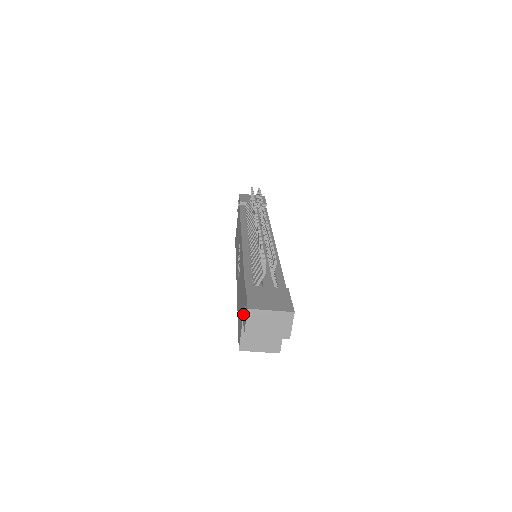
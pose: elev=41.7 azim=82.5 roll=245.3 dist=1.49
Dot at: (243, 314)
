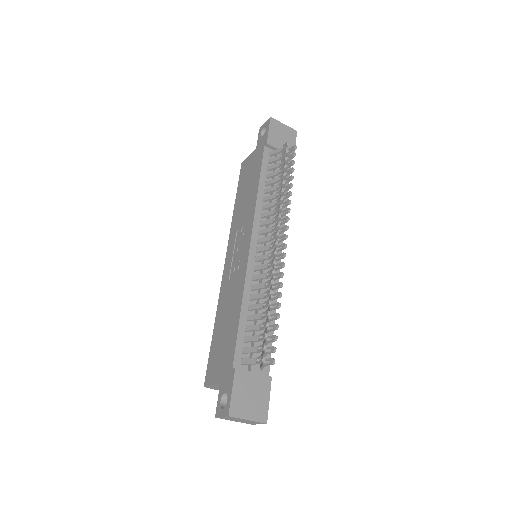
Dot at: (221, 385)
